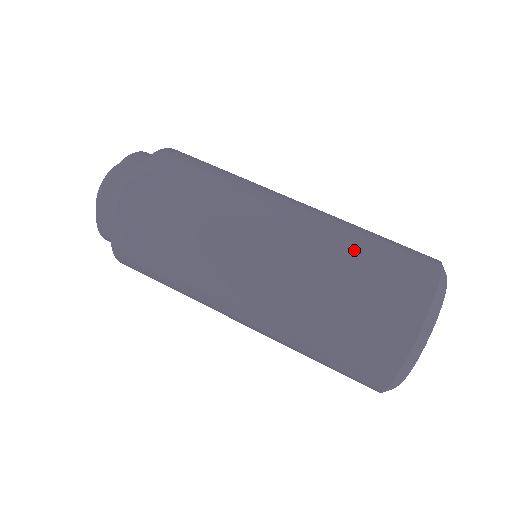
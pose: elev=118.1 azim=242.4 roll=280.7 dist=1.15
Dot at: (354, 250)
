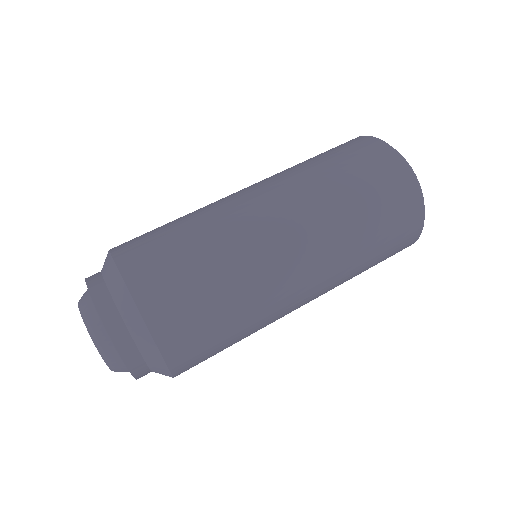
Dot at: (362, 224)
